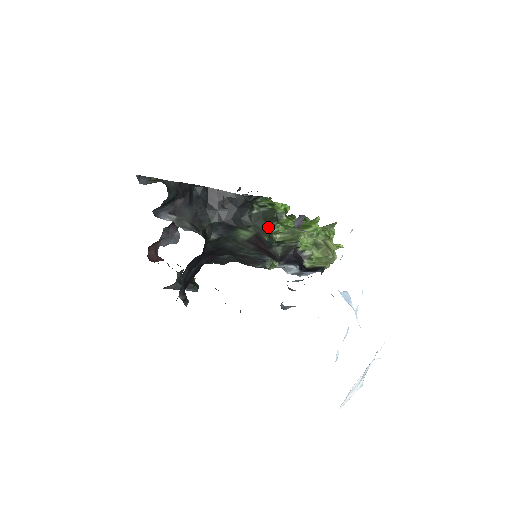
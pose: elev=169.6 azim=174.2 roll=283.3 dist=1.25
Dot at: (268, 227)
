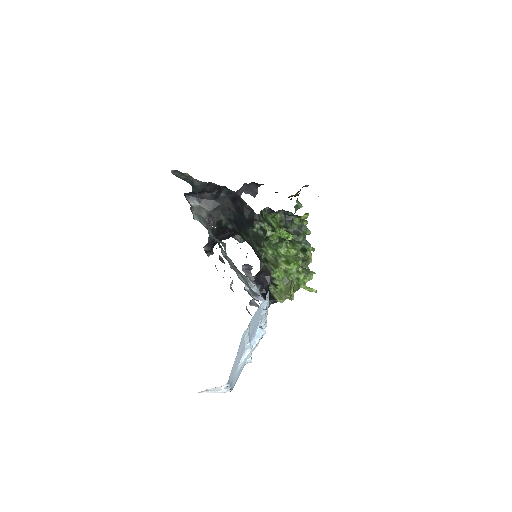
Dot at: (256, 247)
